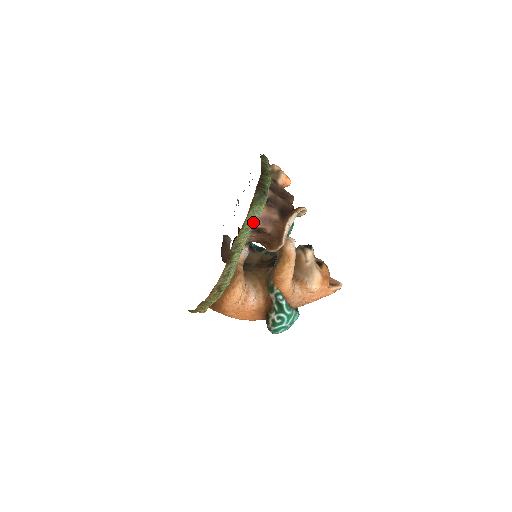
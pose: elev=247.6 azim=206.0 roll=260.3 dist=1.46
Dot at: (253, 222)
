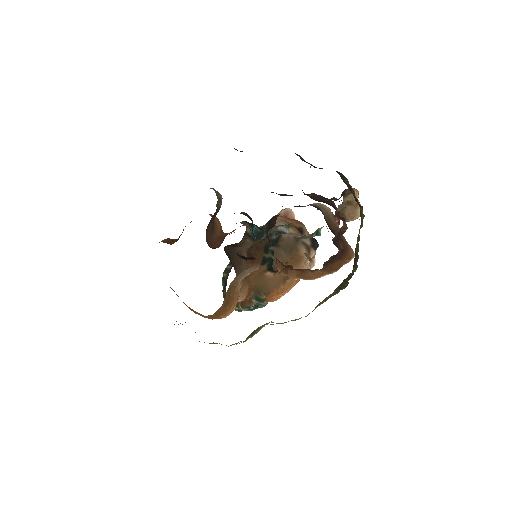
Dot at: occluded
